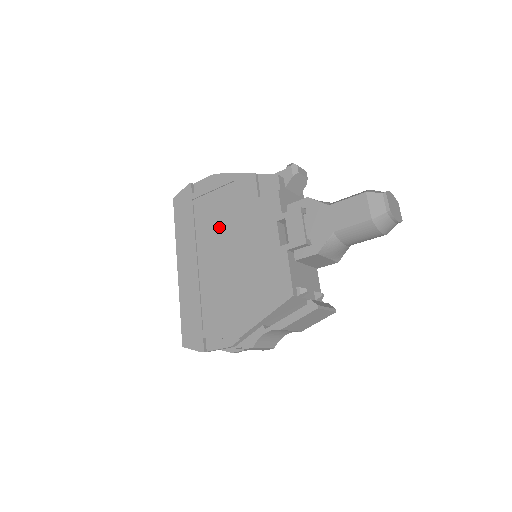
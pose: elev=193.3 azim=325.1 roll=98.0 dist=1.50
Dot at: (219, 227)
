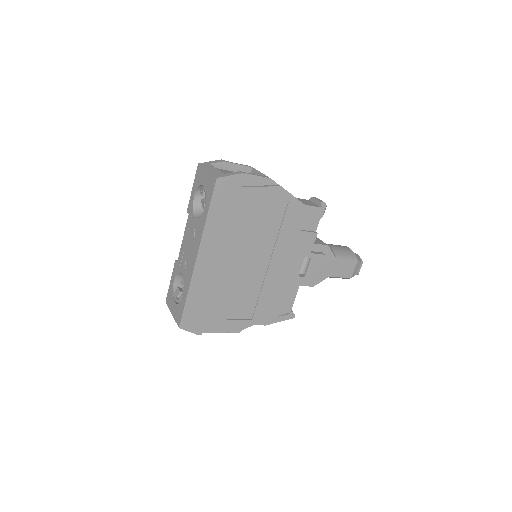
Dot at: (256, 237)
